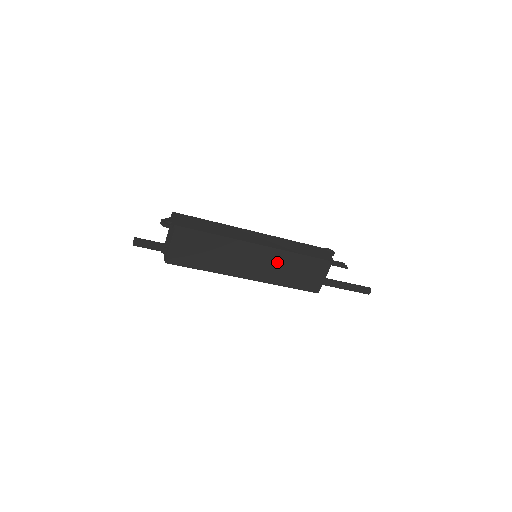
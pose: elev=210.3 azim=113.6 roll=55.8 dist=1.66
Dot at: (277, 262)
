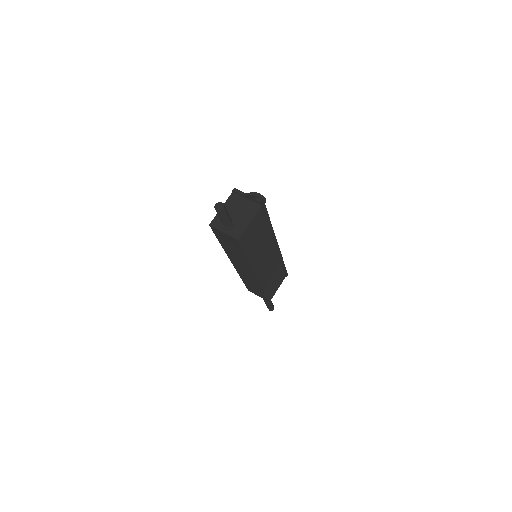
Dot at: (273, 265)
